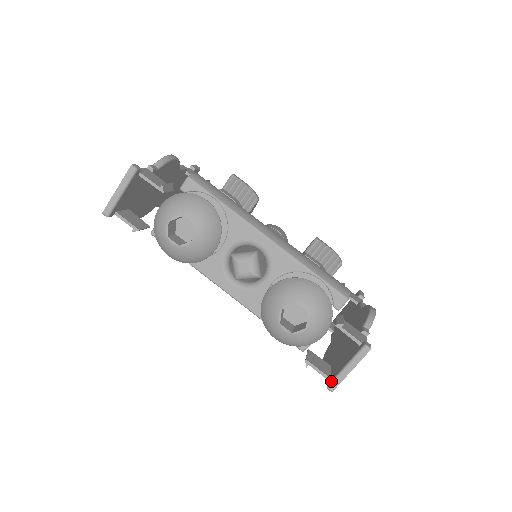
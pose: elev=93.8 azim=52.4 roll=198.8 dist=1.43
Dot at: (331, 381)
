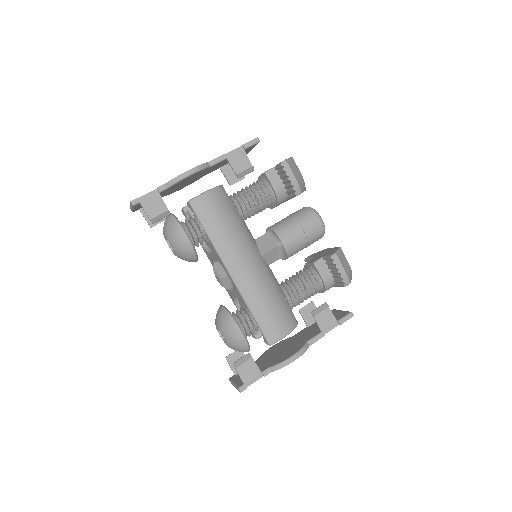
Dot at: (230, 379)
